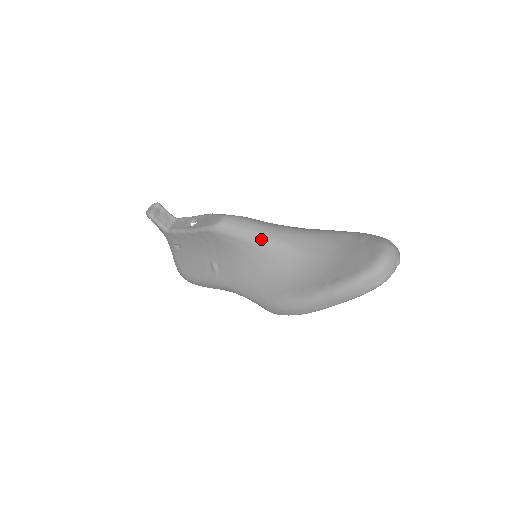
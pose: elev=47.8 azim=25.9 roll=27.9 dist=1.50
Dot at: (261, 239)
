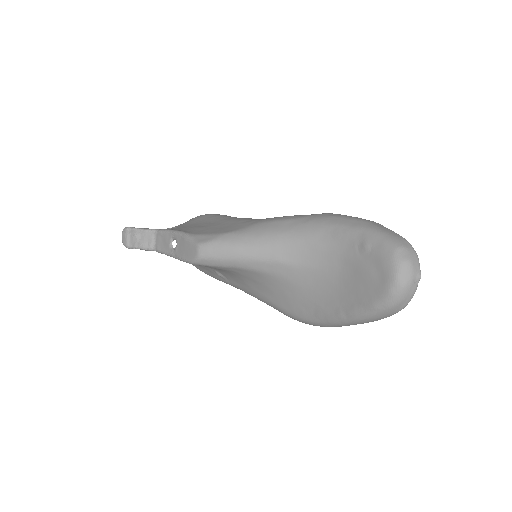
Dot at: (250, 264)
